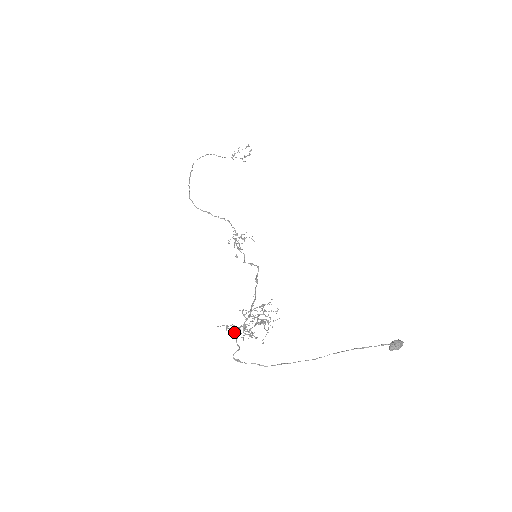
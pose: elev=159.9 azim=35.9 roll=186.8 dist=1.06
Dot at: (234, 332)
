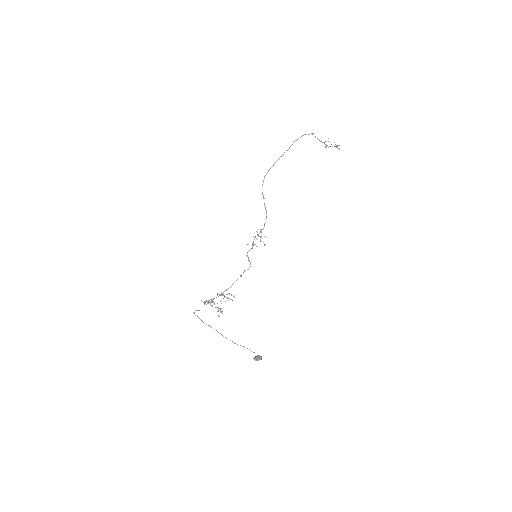
Dot at: (206, 301)
